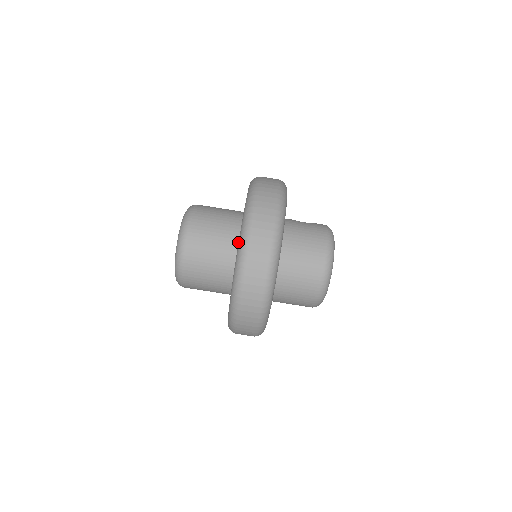
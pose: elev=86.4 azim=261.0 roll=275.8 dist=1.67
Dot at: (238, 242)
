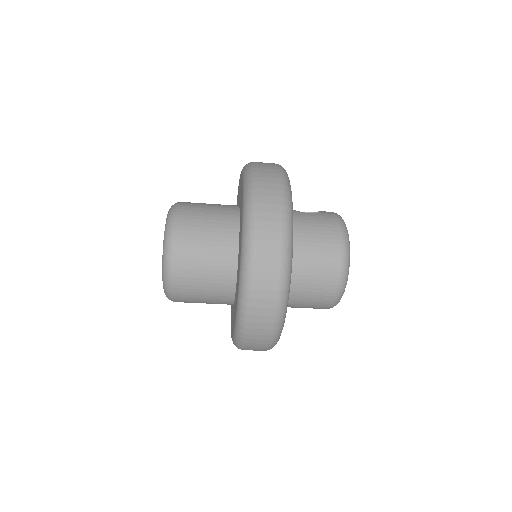
Dot at: (237, 250)
